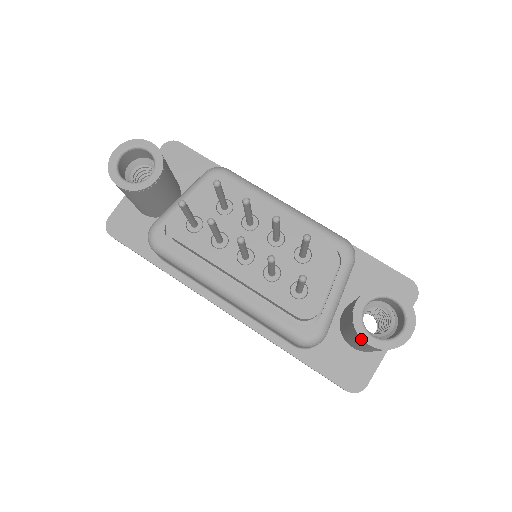
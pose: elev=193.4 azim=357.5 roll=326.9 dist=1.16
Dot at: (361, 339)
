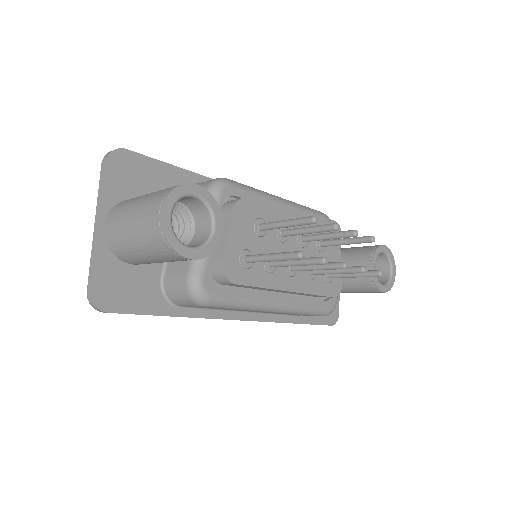
Dot at: (379, 291)
